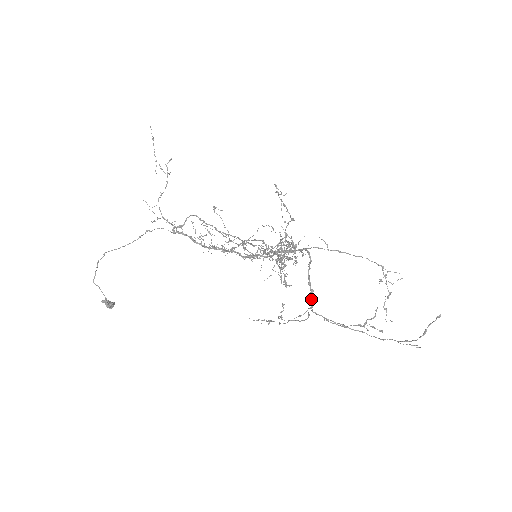
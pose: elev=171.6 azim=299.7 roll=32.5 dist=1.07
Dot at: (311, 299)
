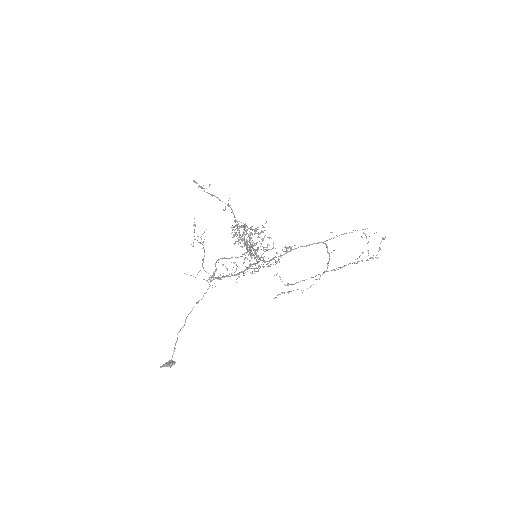
Dot at: (327, 268)
